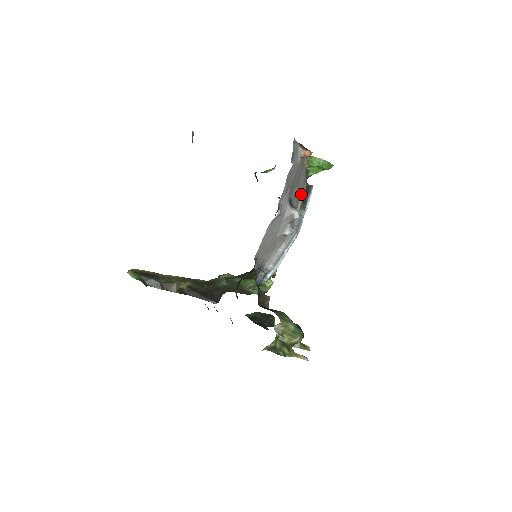
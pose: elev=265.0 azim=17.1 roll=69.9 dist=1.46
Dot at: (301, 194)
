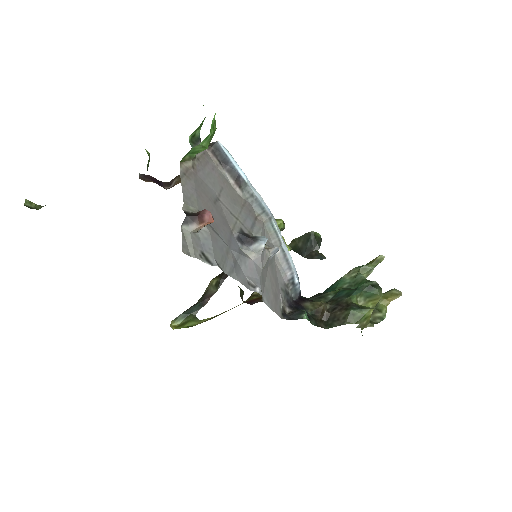
Dot at: (222, 175)
